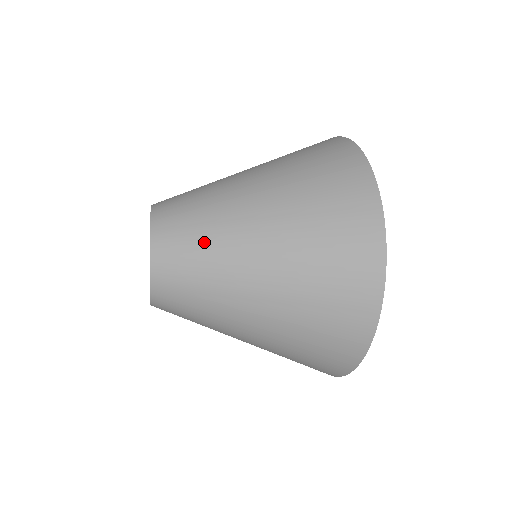
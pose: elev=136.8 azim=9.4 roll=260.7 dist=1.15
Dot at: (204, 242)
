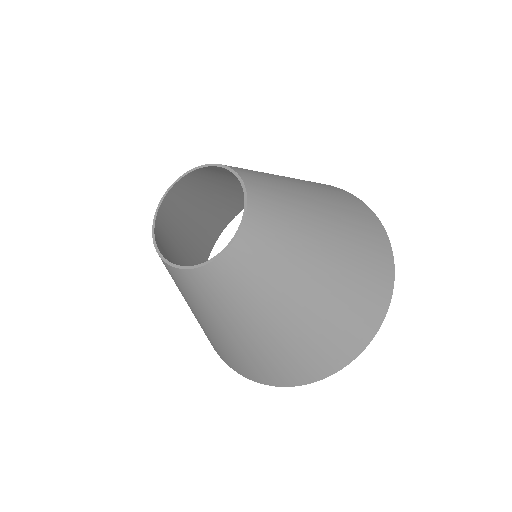
Dot at: (288, 200)
